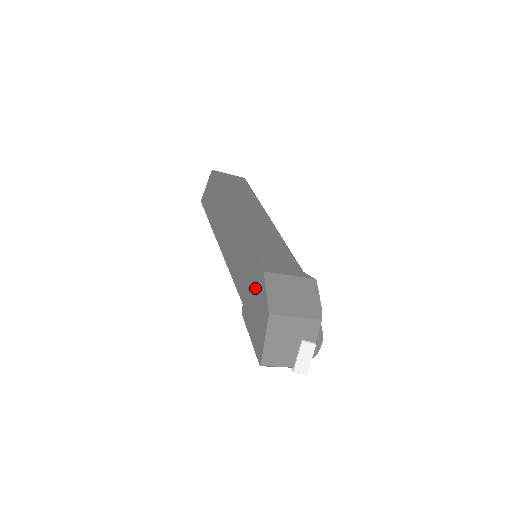
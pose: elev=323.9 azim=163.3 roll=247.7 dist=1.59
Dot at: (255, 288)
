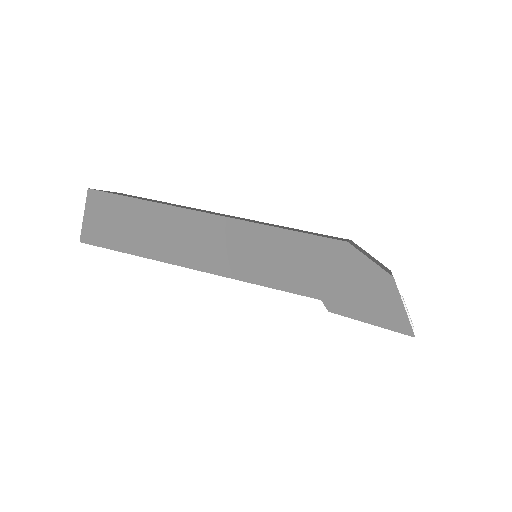
Dot at: (341, 268)
